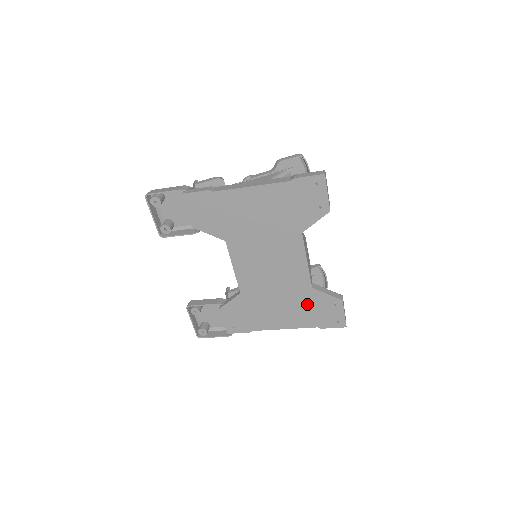
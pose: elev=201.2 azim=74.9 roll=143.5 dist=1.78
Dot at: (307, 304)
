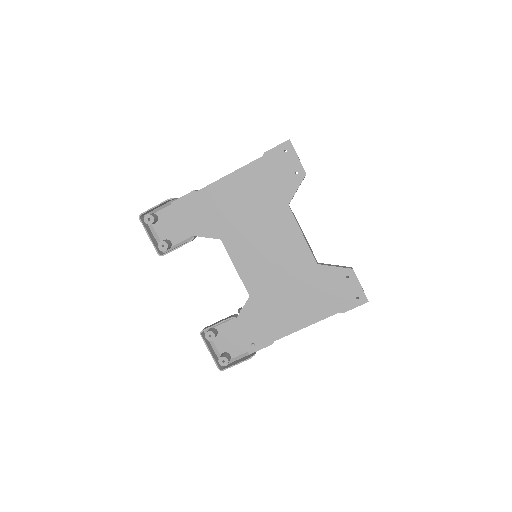
Dot at: (319, 286)
